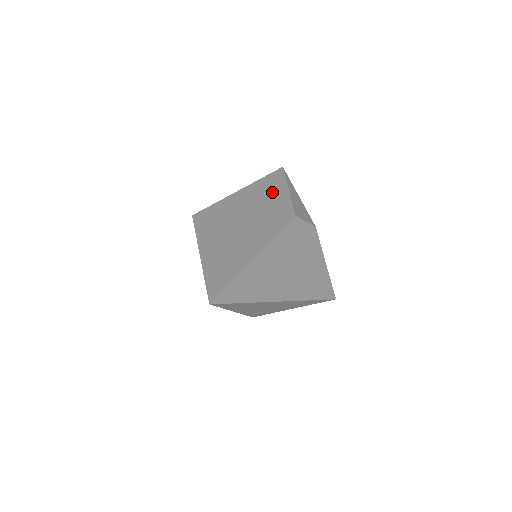
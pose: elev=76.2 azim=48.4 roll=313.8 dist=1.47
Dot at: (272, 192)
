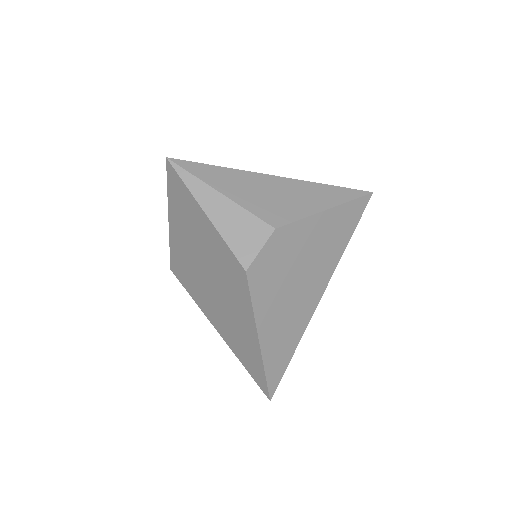
Dot at: (195, 222)
